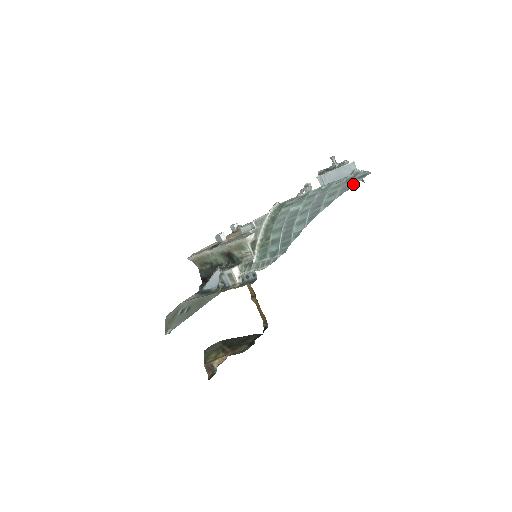
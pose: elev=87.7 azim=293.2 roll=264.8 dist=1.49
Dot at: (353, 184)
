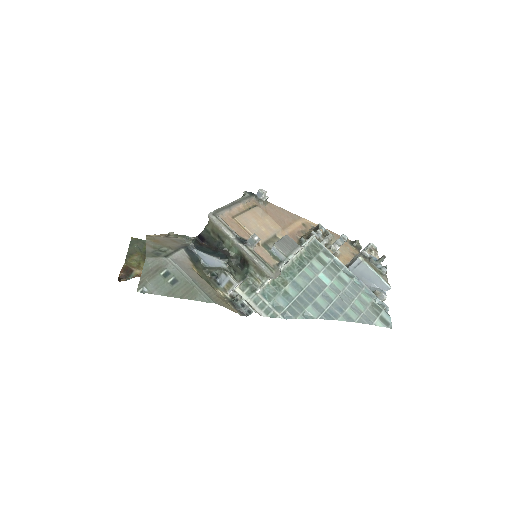
Dot at: (375, 323)
